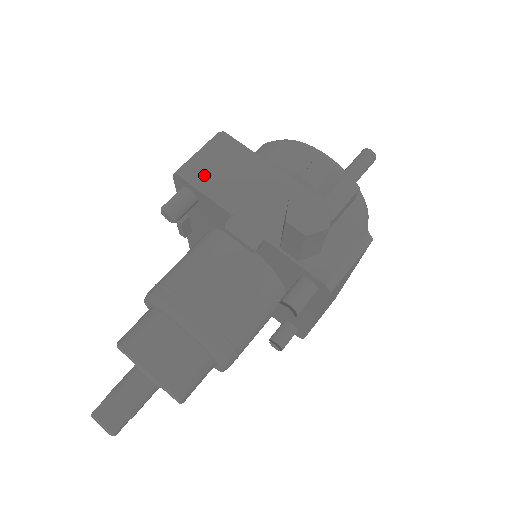
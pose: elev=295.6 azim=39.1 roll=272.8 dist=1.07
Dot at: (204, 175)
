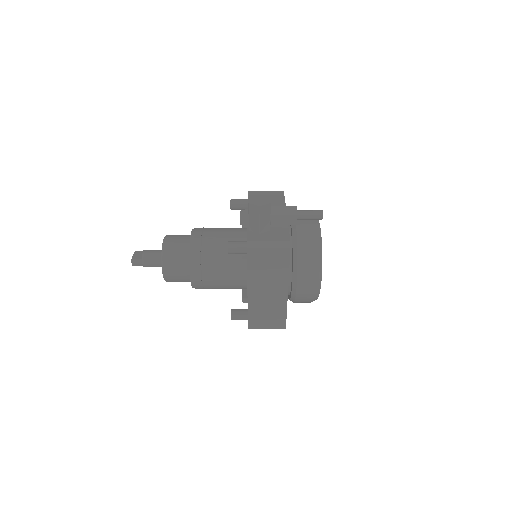
Dot at: occluded
